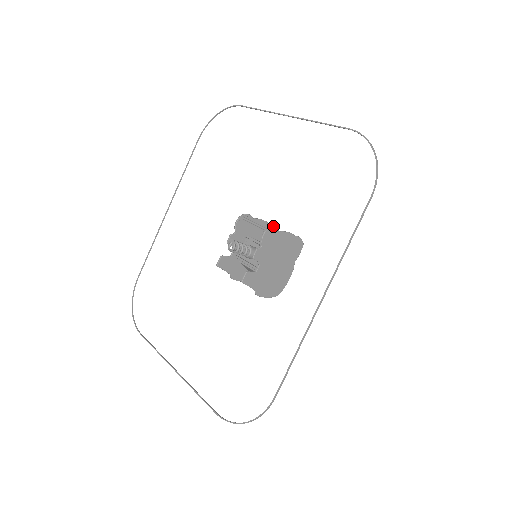
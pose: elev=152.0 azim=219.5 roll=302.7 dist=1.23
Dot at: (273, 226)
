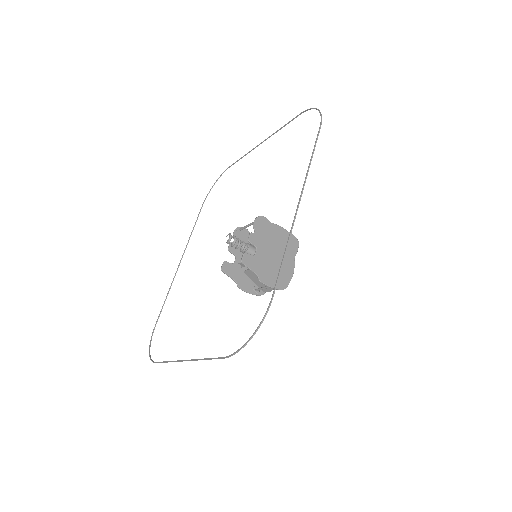
Dot at: (263, 216)
